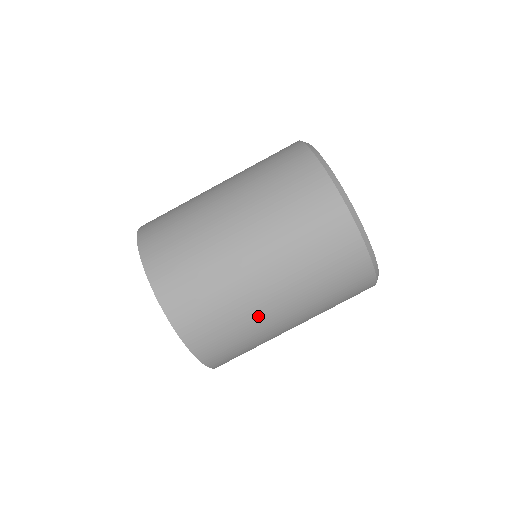
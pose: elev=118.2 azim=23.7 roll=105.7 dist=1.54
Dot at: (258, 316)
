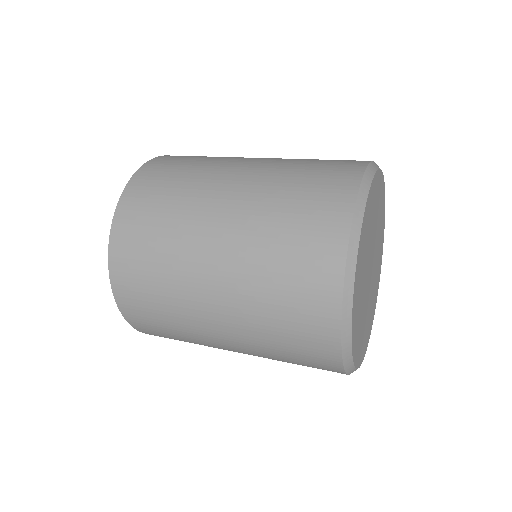
Dot at: occluded
